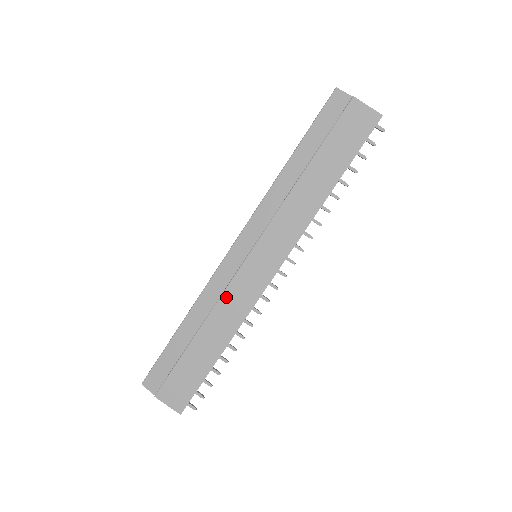
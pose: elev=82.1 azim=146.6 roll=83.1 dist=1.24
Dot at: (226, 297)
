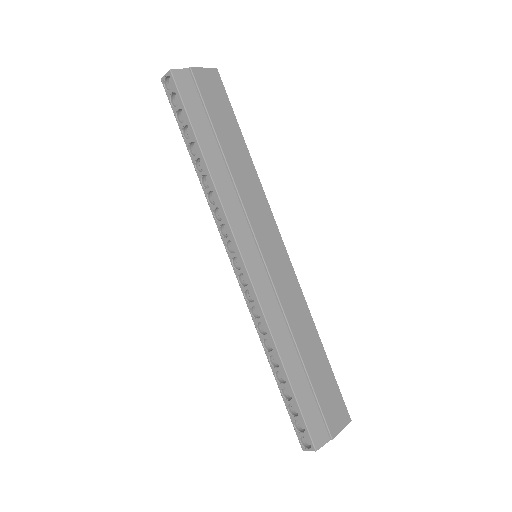
Dot at: (285, 304)
